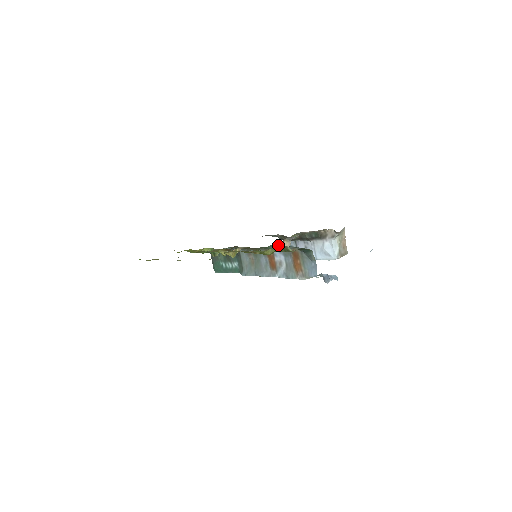
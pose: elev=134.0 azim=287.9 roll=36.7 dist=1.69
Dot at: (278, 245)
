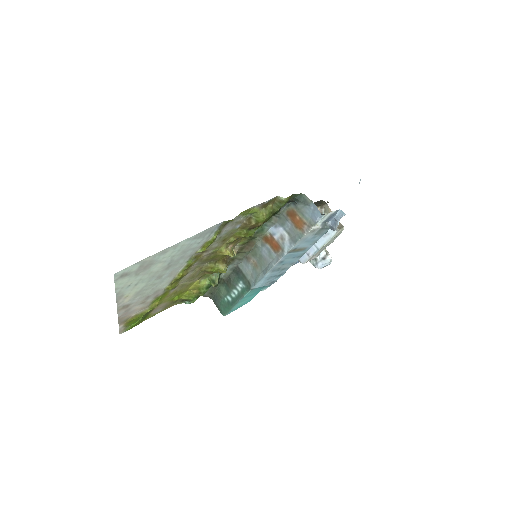
Dot at: occluded
